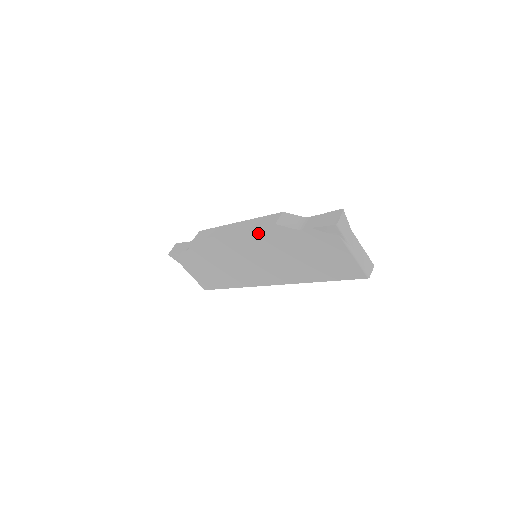
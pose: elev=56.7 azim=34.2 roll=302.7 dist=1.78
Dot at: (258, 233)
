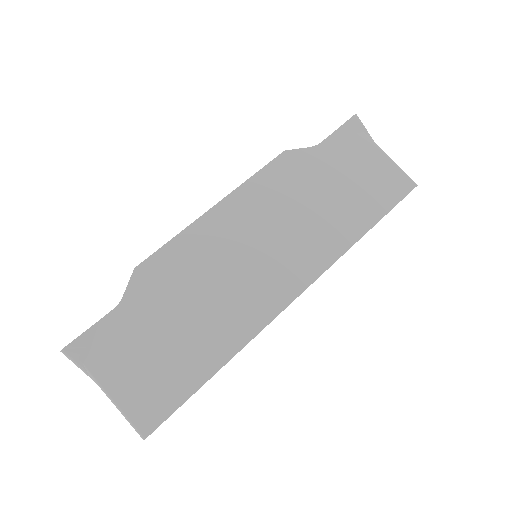
Dot at: (262, 180)
